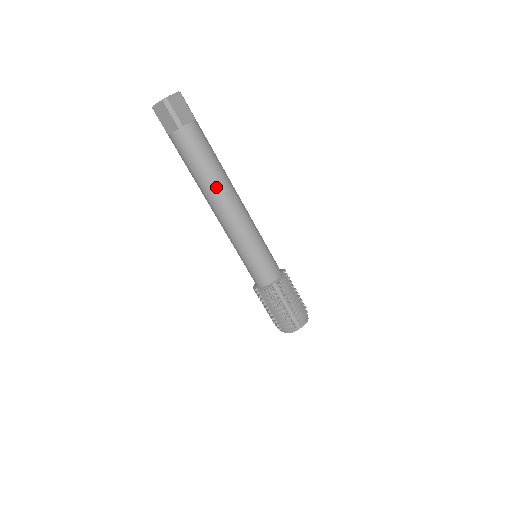
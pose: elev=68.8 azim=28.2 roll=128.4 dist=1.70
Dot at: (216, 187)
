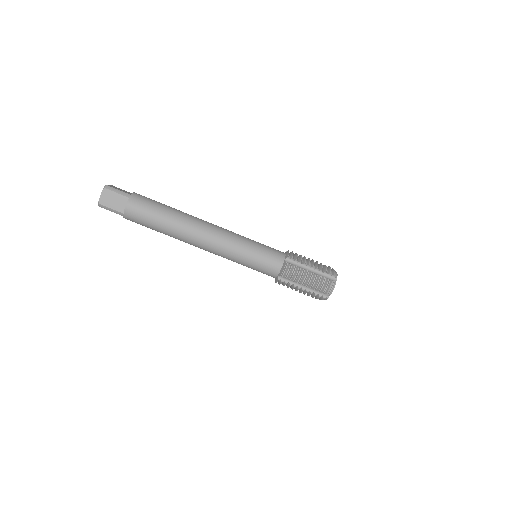
Dot at: (179, 237)
